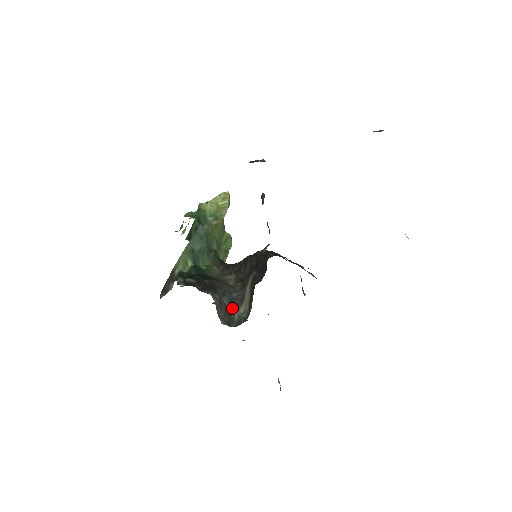
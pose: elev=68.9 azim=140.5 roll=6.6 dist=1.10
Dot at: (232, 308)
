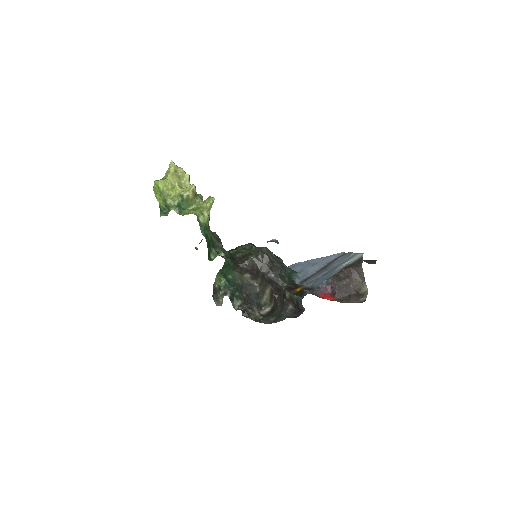
Dot at: (260, 301)
